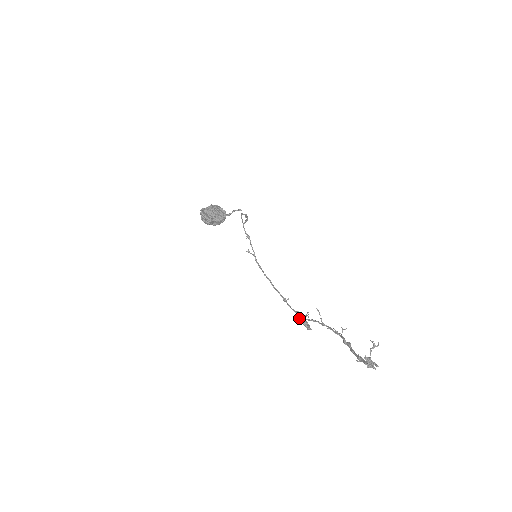
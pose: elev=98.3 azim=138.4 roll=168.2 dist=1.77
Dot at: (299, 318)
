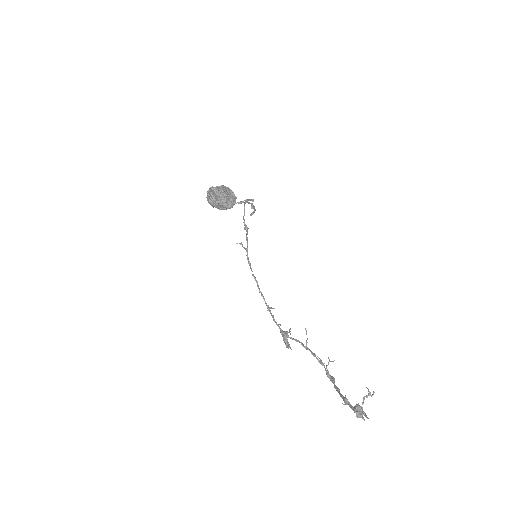
Dot at: occluded
